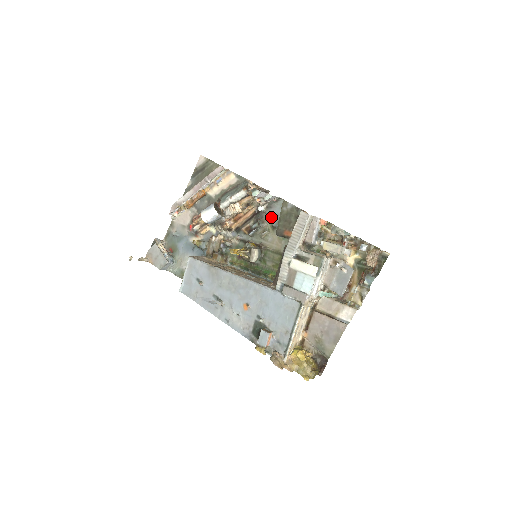
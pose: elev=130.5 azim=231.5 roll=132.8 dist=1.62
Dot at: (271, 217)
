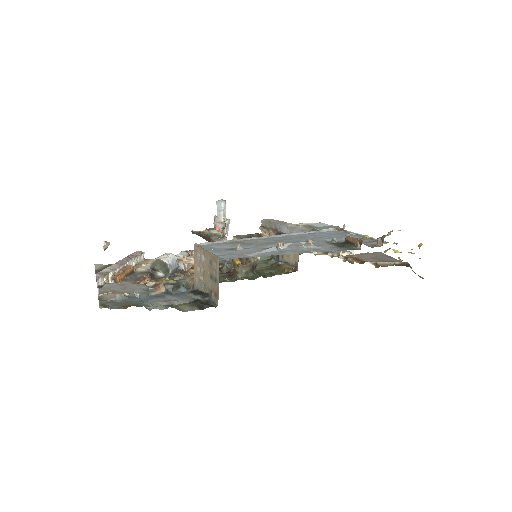
Dot at: occluded
